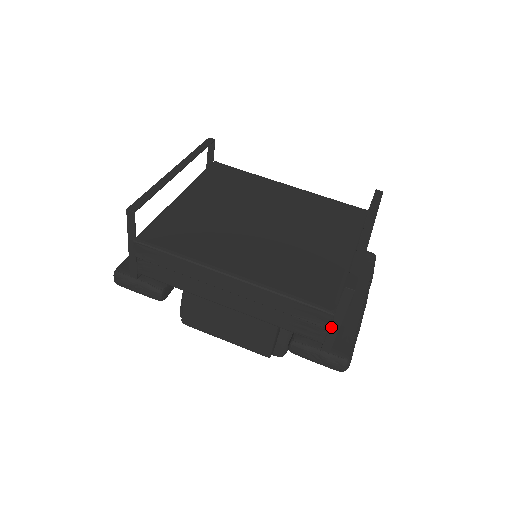
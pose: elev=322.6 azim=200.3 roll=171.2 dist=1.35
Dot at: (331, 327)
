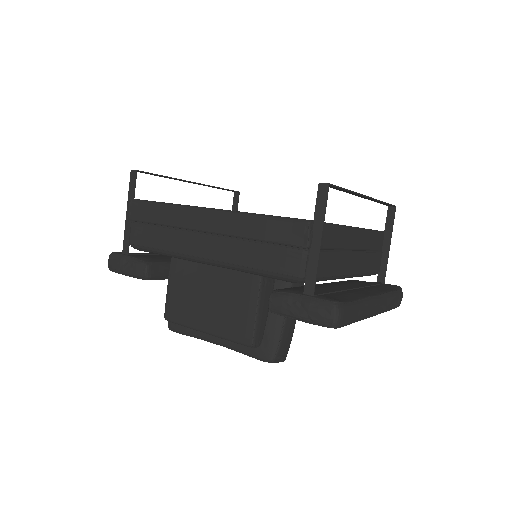
Dot at: (311, 250)
